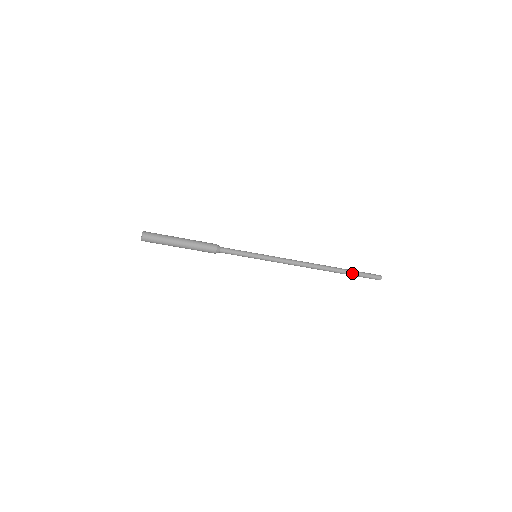
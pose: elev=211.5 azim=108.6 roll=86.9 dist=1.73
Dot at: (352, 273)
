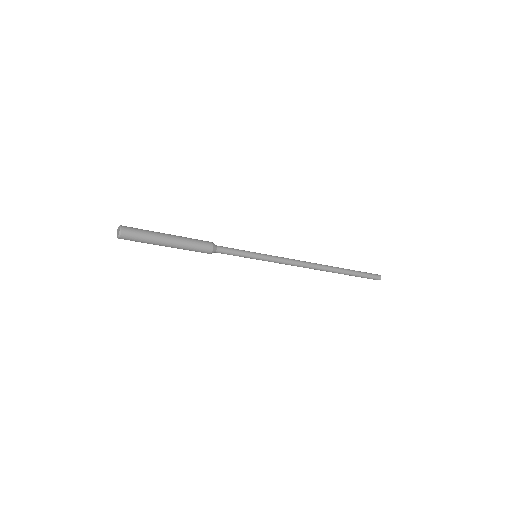
Dot at: (354, 273)
